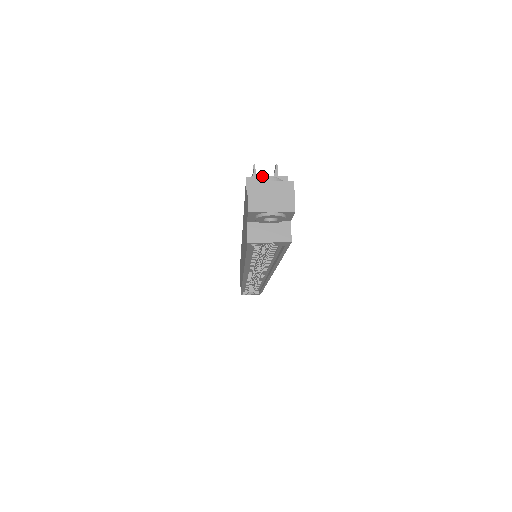
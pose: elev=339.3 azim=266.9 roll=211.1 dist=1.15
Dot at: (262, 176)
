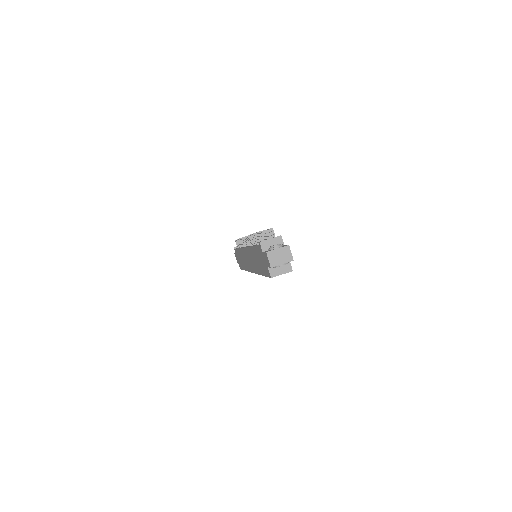
Dot at: (268, 239)
